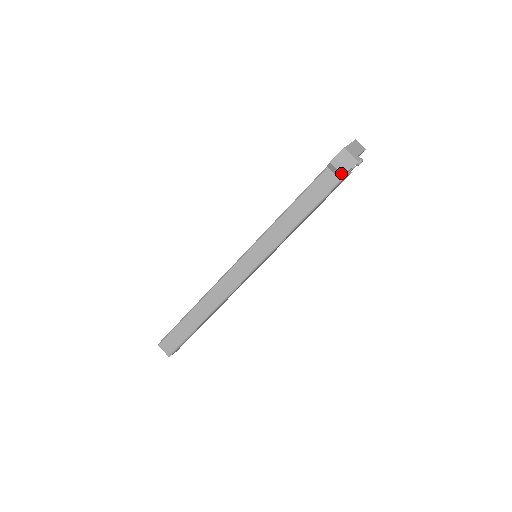
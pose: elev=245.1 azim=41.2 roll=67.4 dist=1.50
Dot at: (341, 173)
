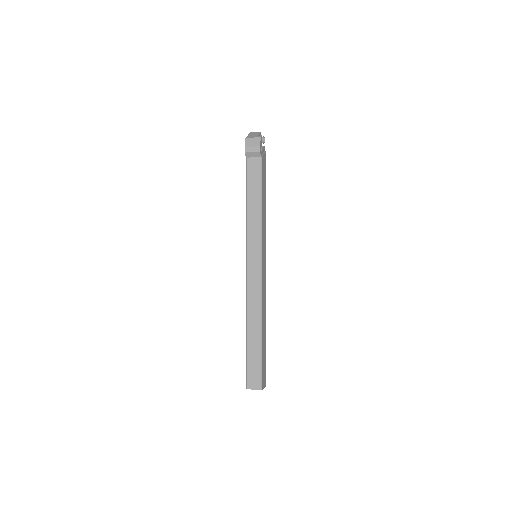
Dot at: (257, 152)
